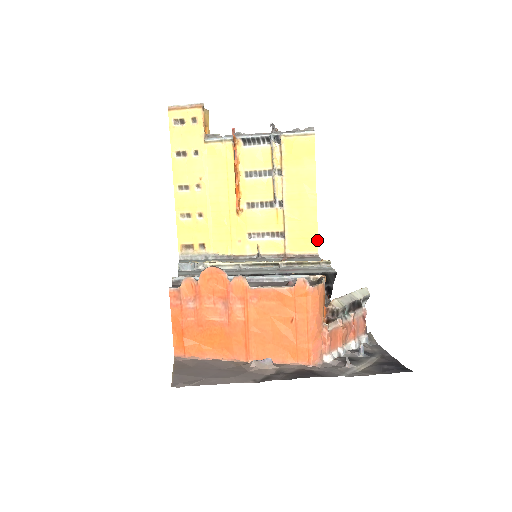
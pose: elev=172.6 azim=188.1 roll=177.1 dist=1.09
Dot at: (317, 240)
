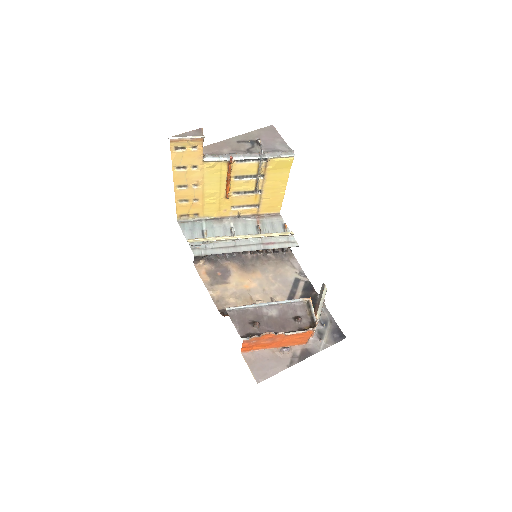
Dot at: occluded
